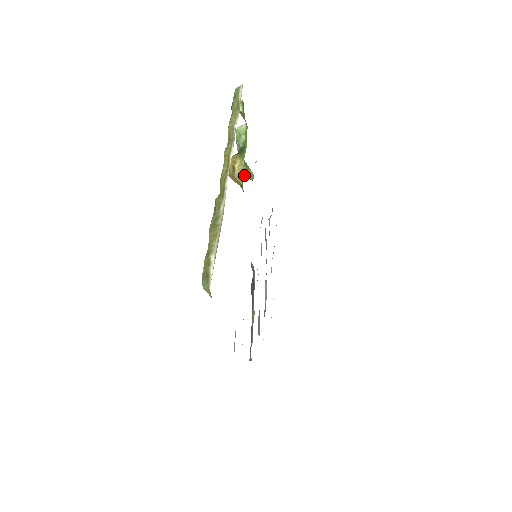
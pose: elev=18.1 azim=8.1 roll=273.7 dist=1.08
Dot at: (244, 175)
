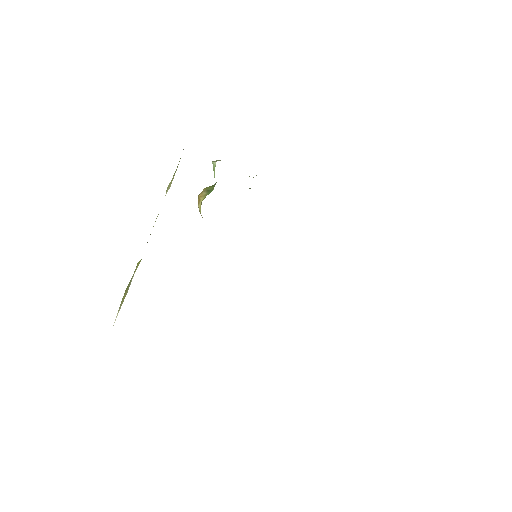
Dot at: occluded
